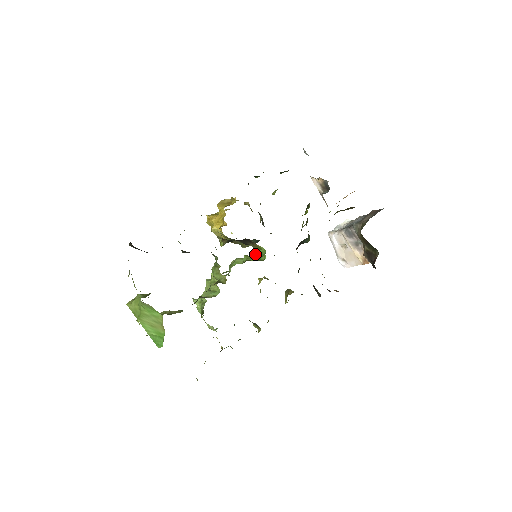
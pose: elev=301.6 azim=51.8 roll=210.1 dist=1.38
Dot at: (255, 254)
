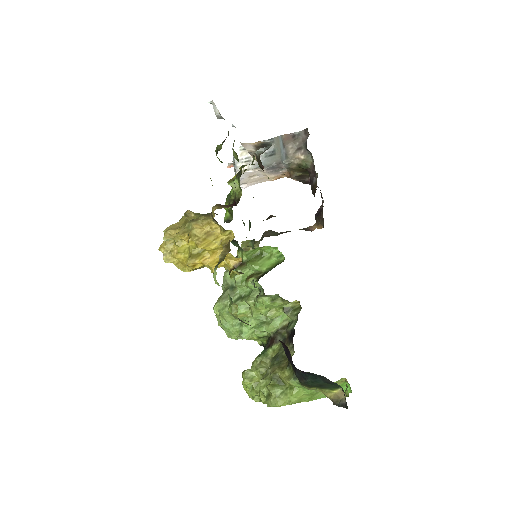
Dot at: (250, 255)
